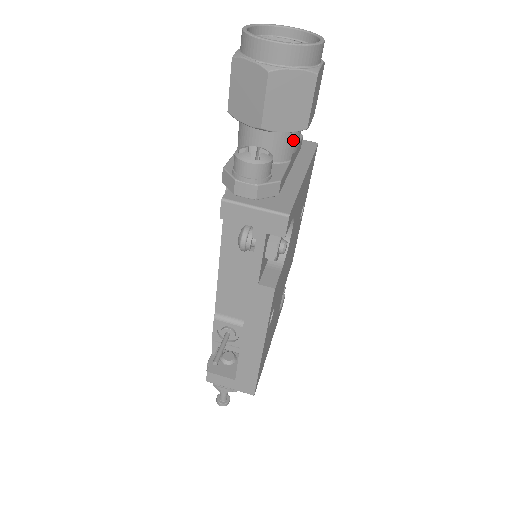
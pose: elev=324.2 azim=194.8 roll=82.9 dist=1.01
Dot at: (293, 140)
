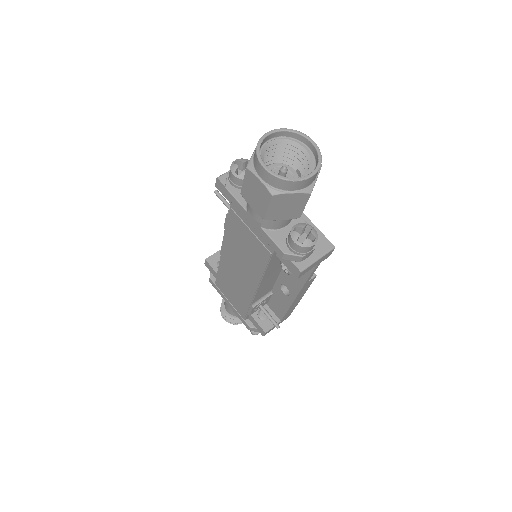
Dot at: occluded
